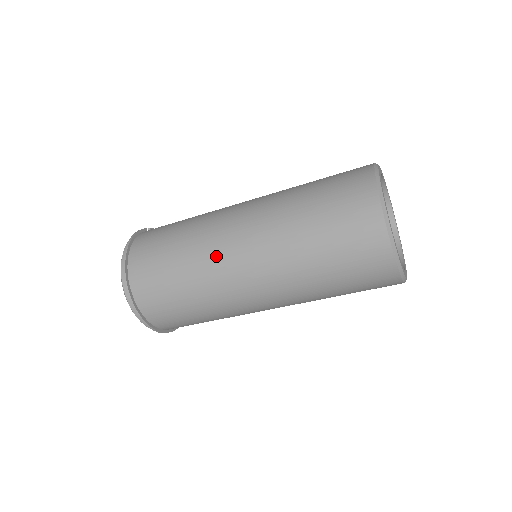
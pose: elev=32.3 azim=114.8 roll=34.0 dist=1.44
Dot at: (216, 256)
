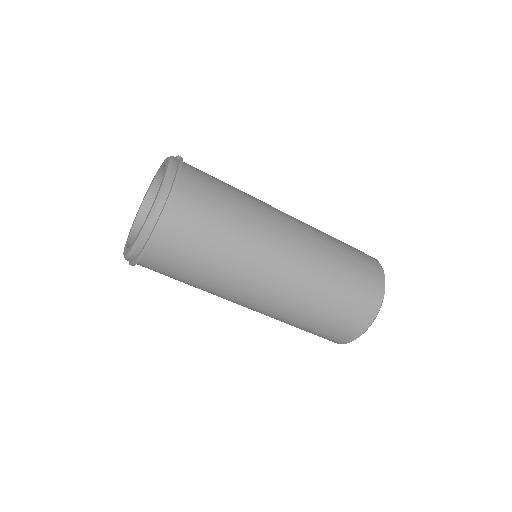
Dot at: (259, 261)
